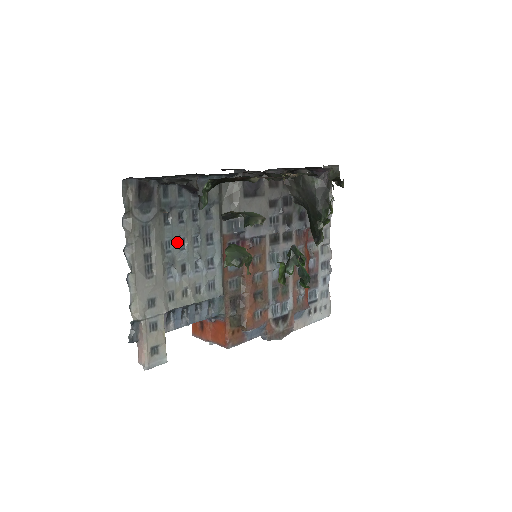
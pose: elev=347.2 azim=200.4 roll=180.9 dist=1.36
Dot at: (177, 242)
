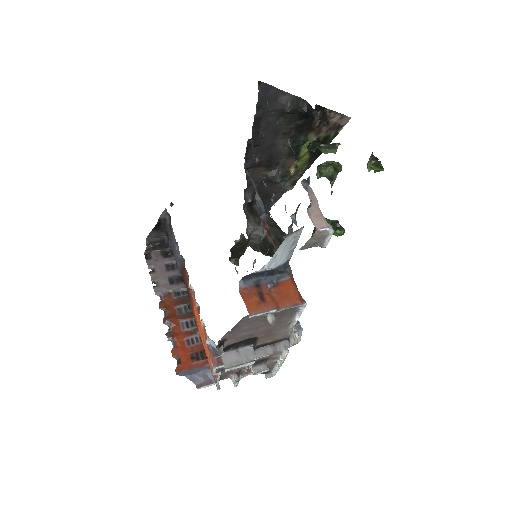
Dot at: occluded
